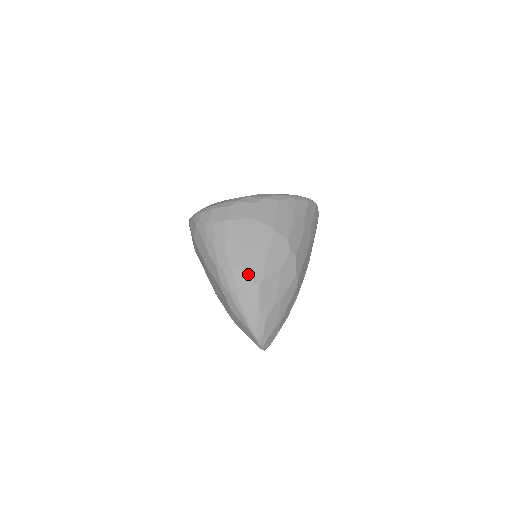
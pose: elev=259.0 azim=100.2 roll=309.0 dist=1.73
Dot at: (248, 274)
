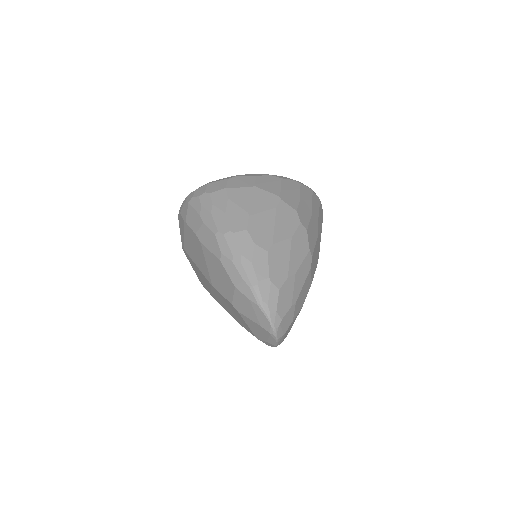
Dot at: (254, 238)
